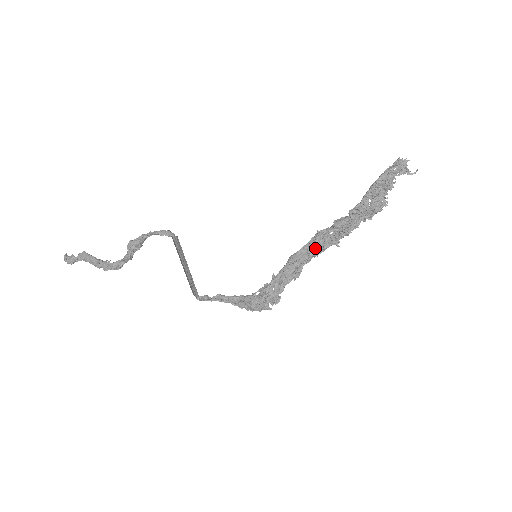
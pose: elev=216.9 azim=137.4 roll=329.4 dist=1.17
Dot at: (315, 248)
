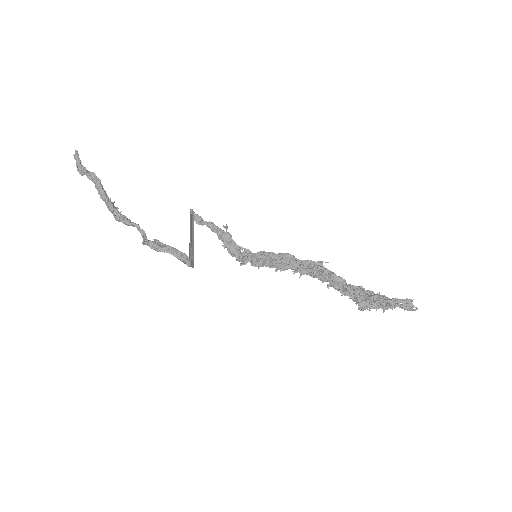
Dot at: (306, 269)
